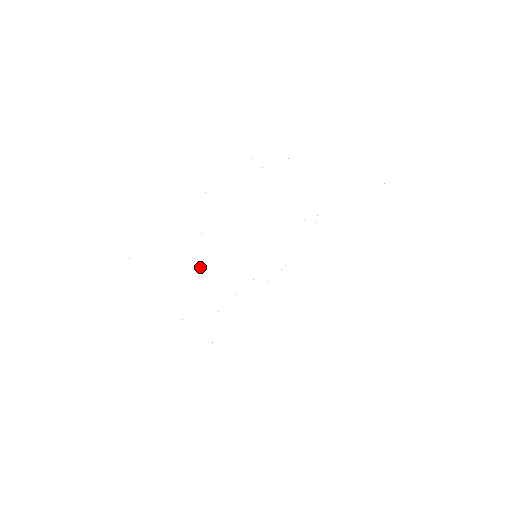
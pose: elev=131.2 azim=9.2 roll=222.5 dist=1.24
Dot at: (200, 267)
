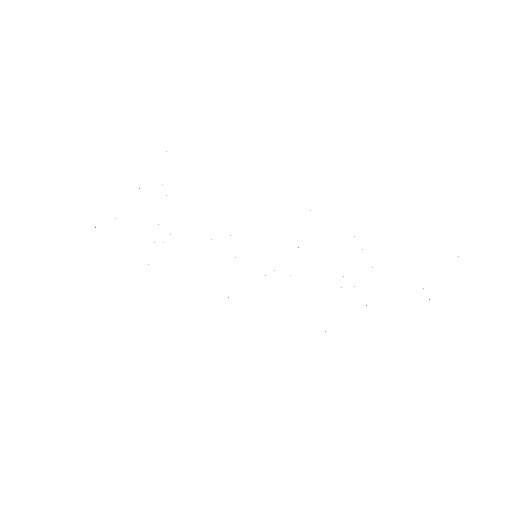
Dot at: occluded
